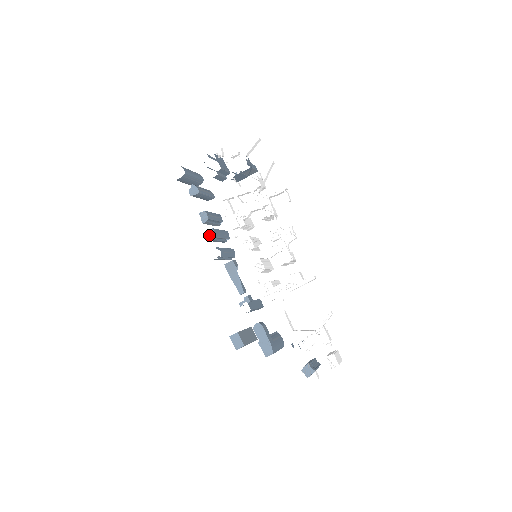
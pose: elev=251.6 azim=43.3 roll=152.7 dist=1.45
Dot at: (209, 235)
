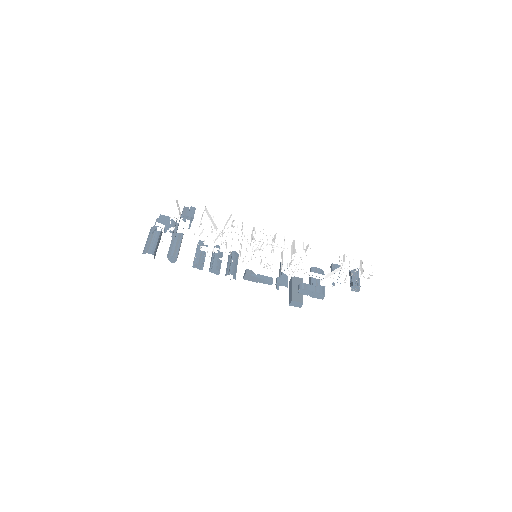
Dot at: (214, 273)
